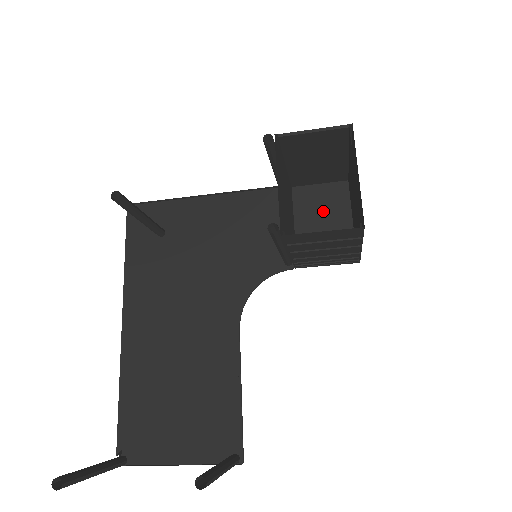
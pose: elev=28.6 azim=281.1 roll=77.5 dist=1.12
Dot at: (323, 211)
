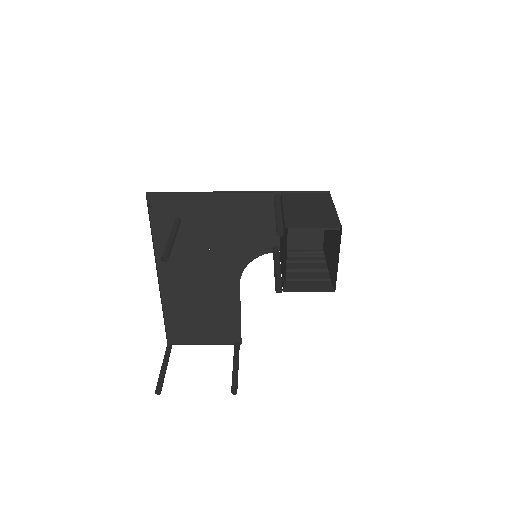
Dot at: occluded
